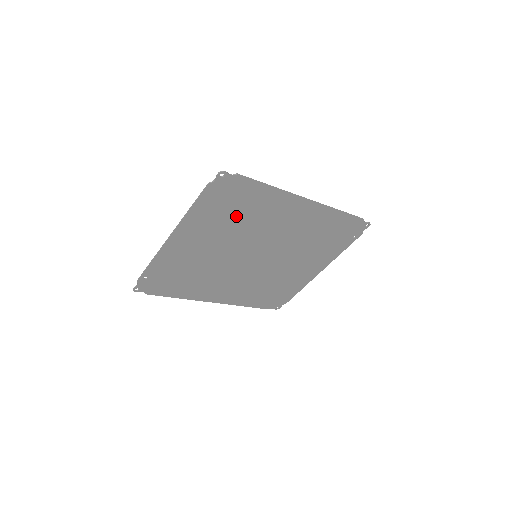
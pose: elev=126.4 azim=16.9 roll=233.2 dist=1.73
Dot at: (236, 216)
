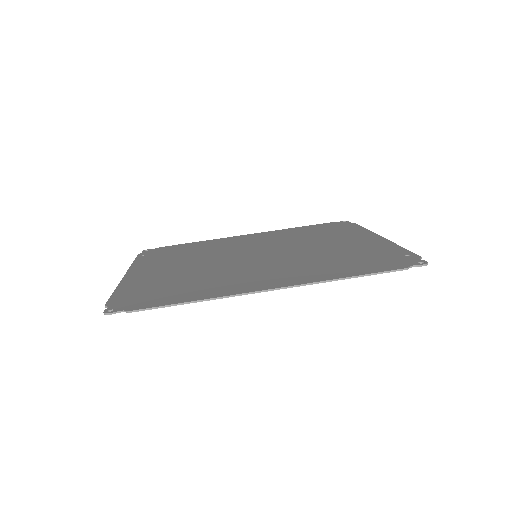
Dot at: (181, 284)
